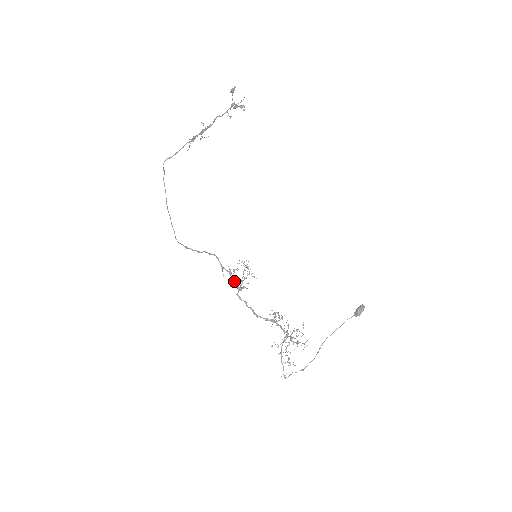
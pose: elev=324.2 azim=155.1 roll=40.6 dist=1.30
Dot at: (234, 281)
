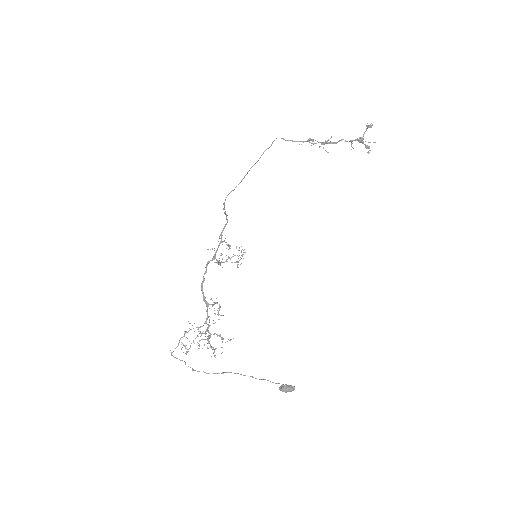
Dot at: (217, 250)
